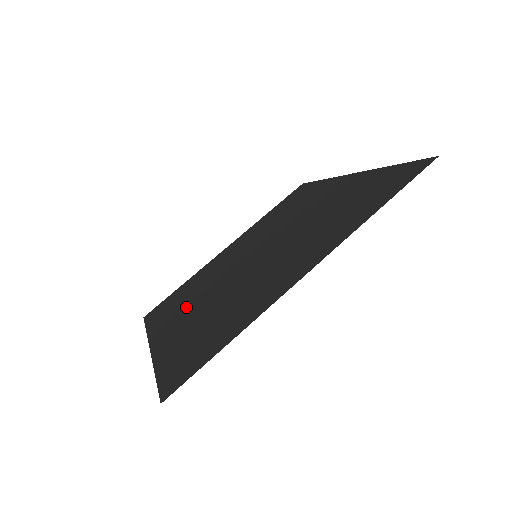
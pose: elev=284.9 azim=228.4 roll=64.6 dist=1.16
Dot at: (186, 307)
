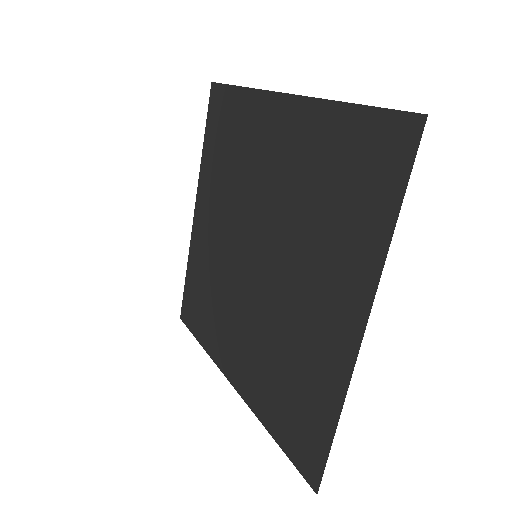
Dot at: (227, 327)
